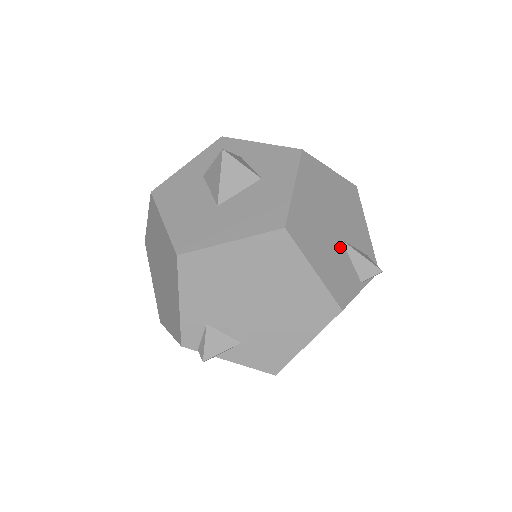
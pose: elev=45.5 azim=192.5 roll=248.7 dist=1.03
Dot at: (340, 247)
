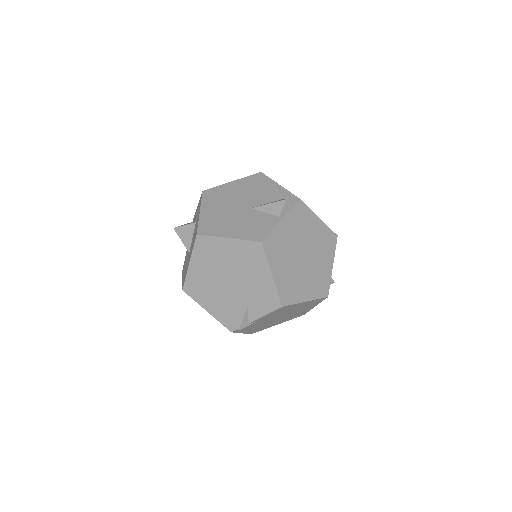
Dot at: (251, 213)
